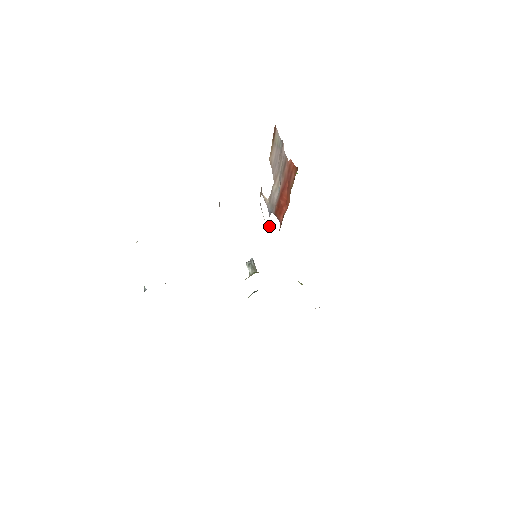
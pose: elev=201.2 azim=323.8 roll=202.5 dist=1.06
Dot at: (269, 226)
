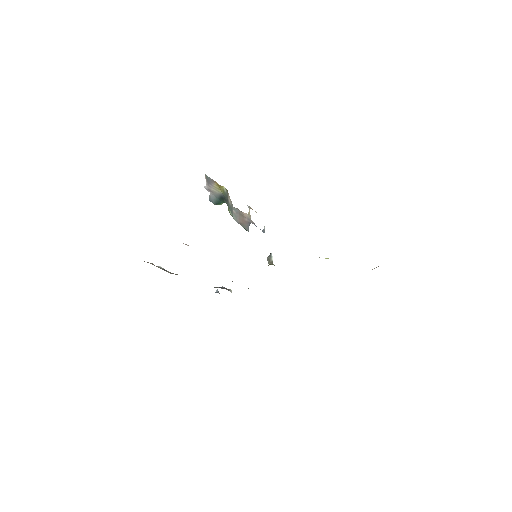
Dot at: occluded
